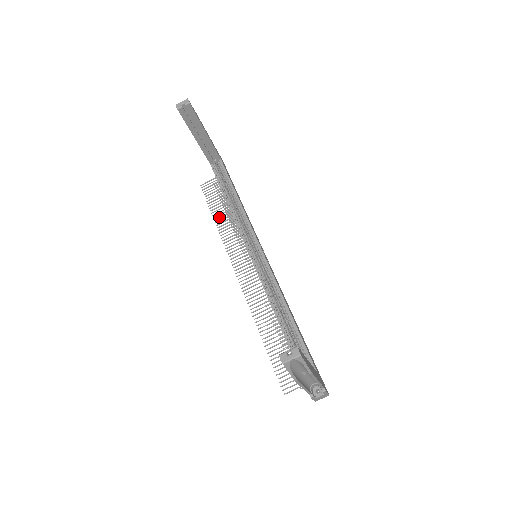
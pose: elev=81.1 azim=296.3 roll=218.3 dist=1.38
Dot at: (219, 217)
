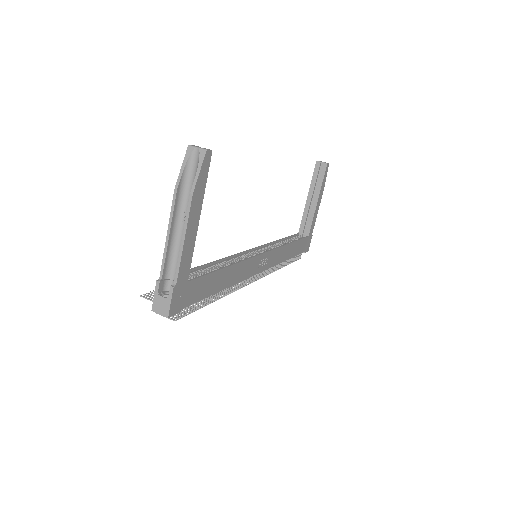
Dot at: occluded
